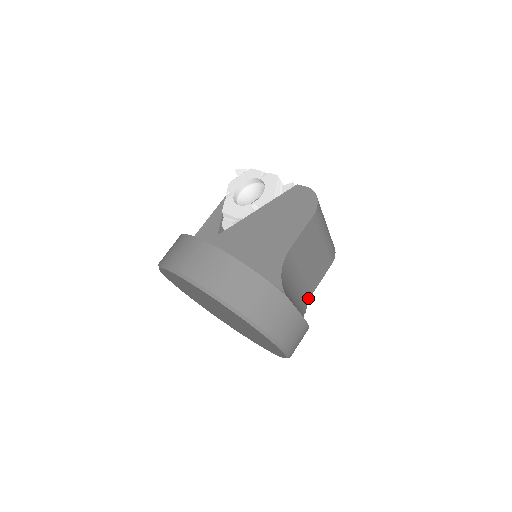
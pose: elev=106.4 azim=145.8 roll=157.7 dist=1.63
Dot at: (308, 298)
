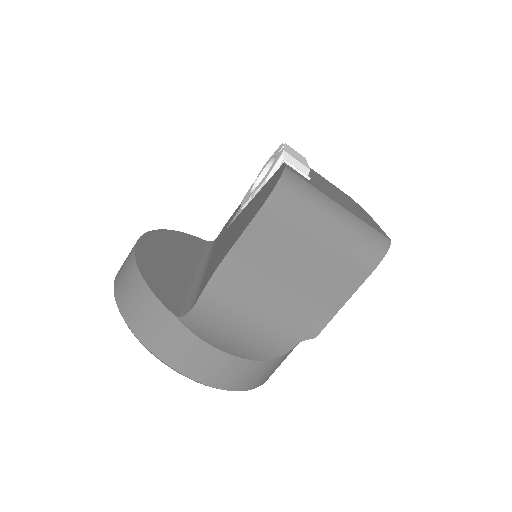
Dot at: (325, 319)
